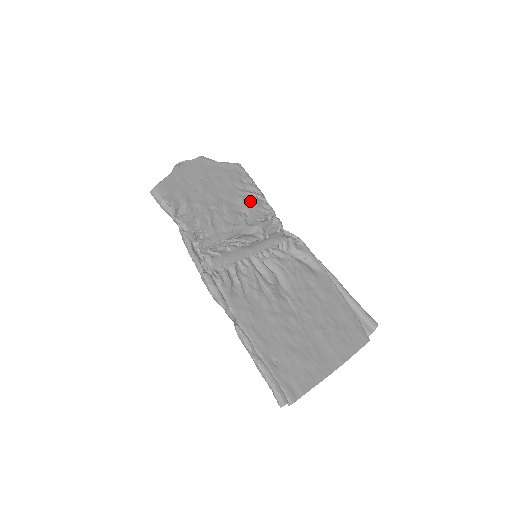
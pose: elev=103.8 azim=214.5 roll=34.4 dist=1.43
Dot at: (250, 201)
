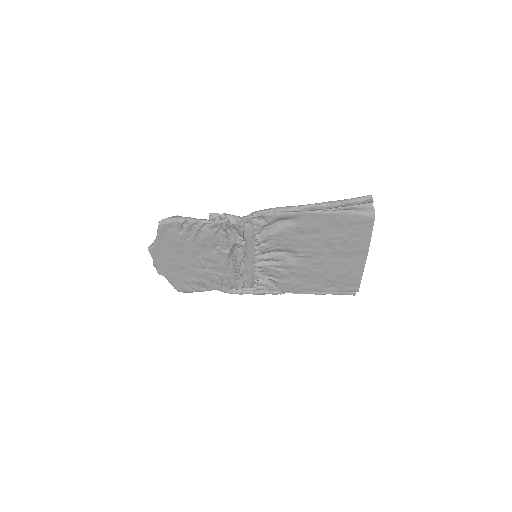
Dot at: (205, 238)
